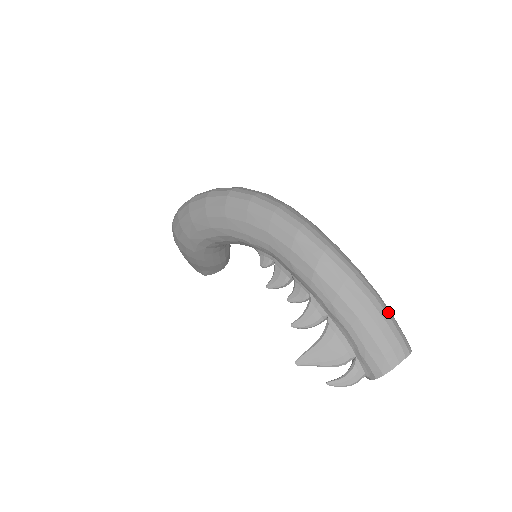
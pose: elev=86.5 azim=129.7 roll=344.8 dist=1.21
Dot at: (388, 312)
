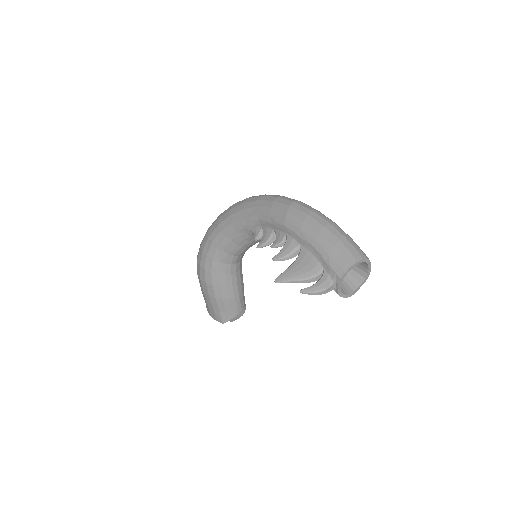
Dot at: occluded
